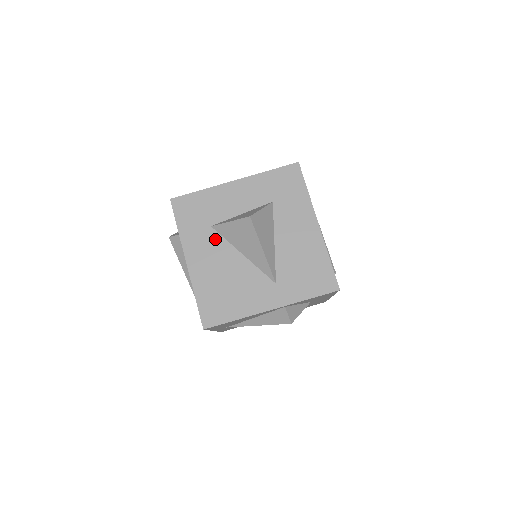
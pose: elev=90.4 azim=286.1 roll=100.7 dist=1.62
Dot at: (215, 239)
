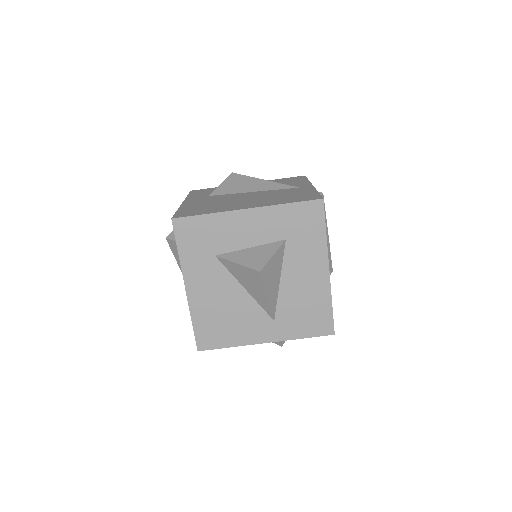
Dot at: (218, 270)
